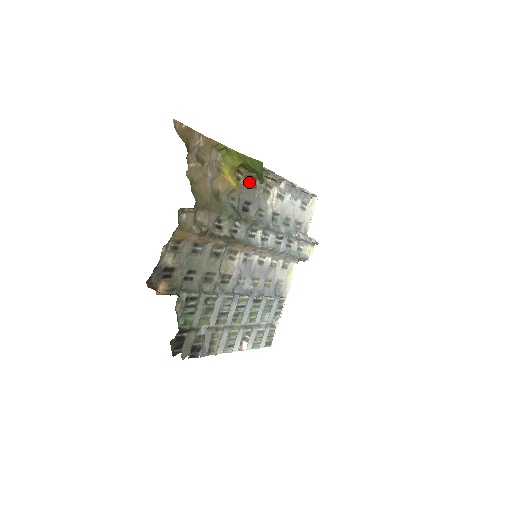
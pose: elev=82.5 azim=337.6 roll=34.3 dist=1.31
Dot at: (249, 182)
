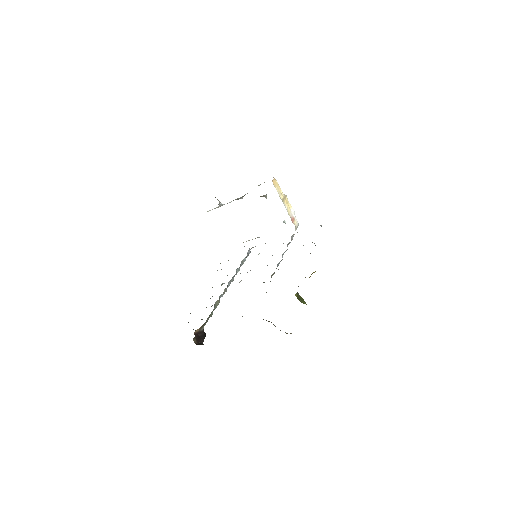
Dot at: occluded
